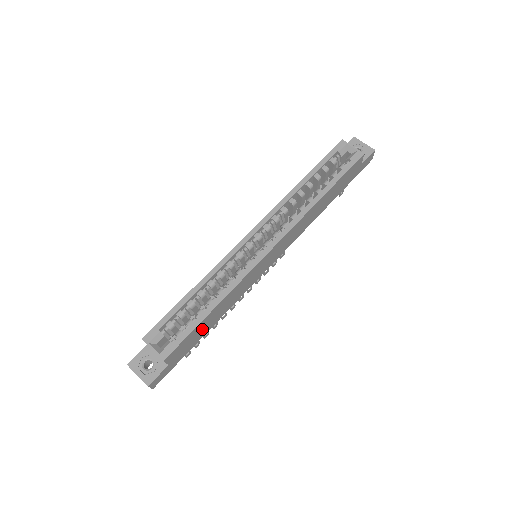
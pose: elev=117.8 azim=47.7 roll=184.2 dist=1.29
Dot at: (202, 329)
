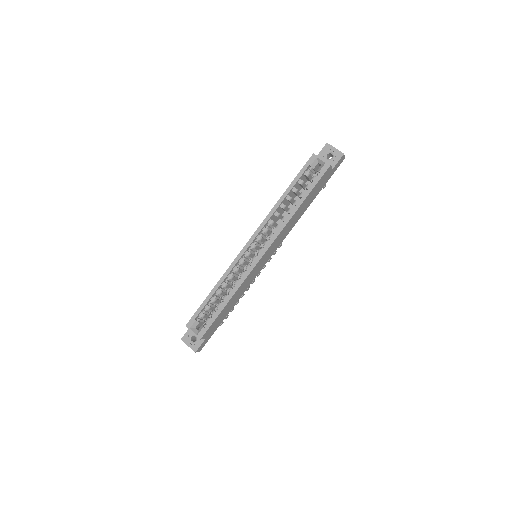
Dot at: (224, 314)
